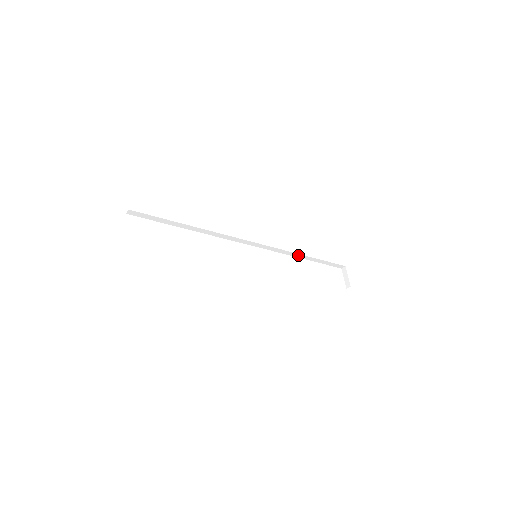
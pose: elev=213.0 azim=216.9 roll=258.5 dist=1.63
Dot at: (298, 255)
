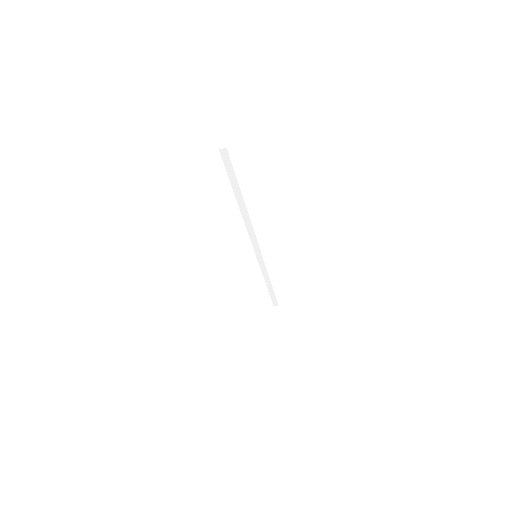
Dot at: (266, 275)
